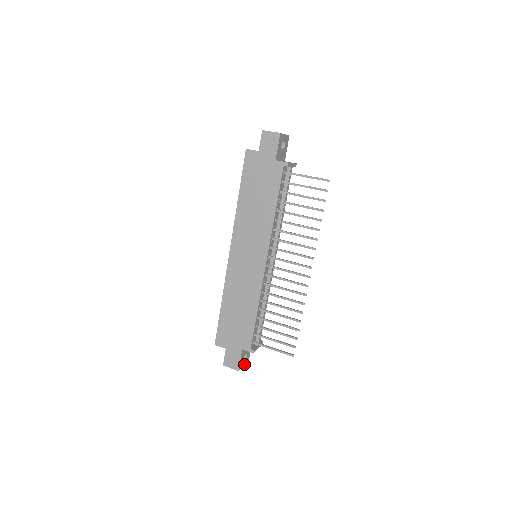
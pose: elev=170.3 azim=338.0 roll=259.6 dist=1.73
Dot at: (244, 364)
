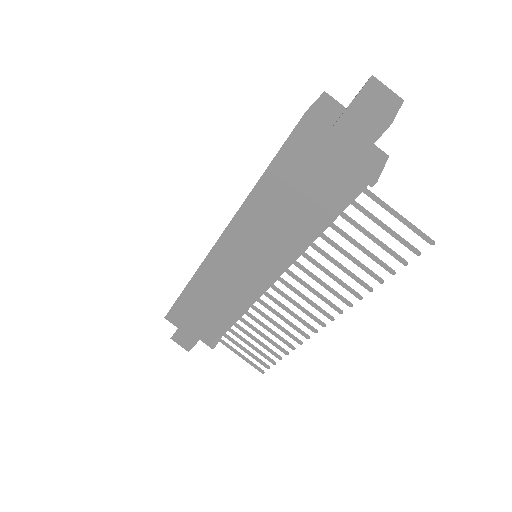
Dot at: occluded
